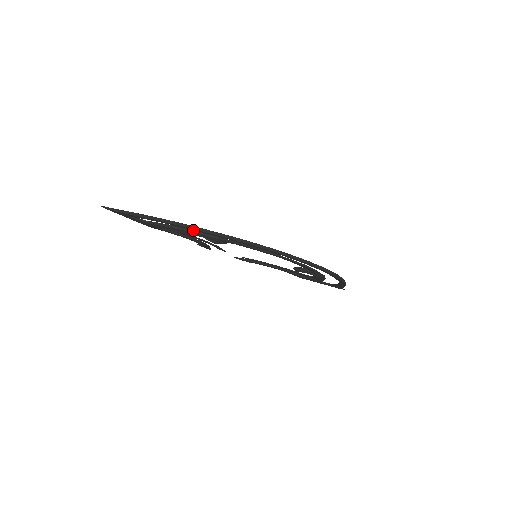
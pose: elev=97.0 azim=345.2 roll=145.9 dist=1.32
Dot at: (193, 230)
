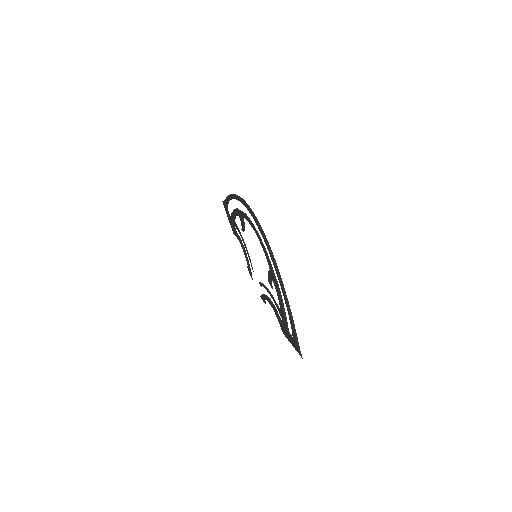
Dot at: occluded
